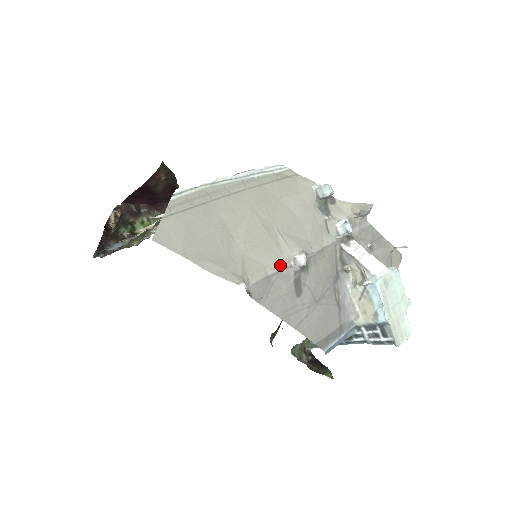
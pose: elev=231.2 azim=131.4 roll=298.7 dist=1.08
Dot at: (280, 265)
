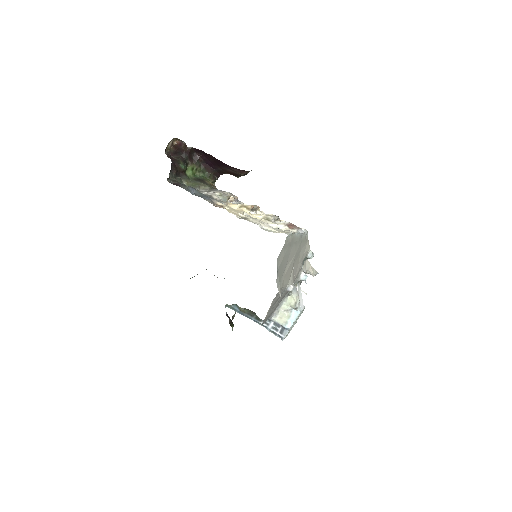
Dot at: (285, 286)
